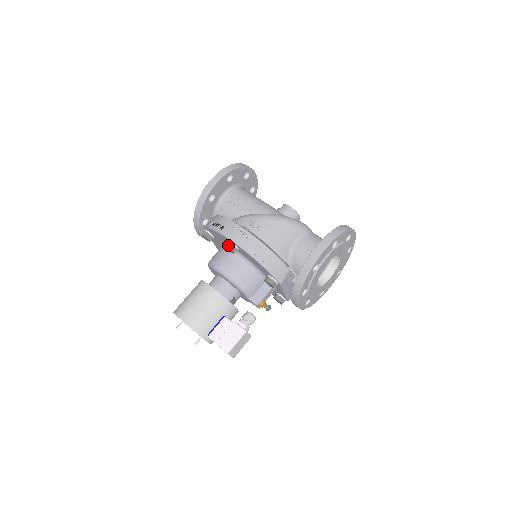
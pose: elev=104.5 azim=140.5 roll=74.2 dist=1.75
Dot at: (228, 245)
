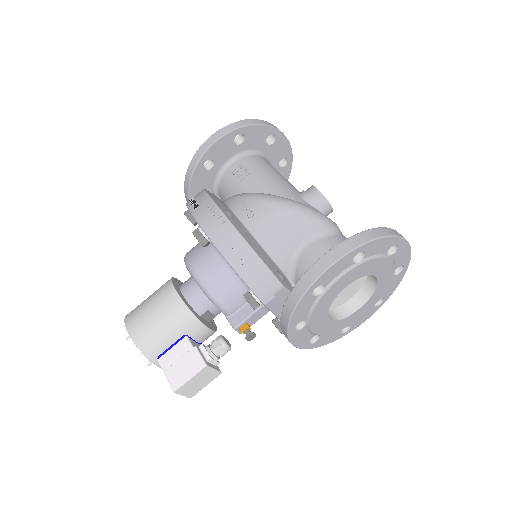
Dot at: (195, 233)
